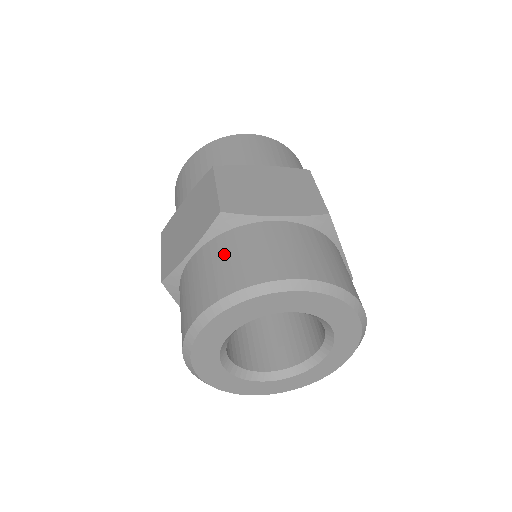
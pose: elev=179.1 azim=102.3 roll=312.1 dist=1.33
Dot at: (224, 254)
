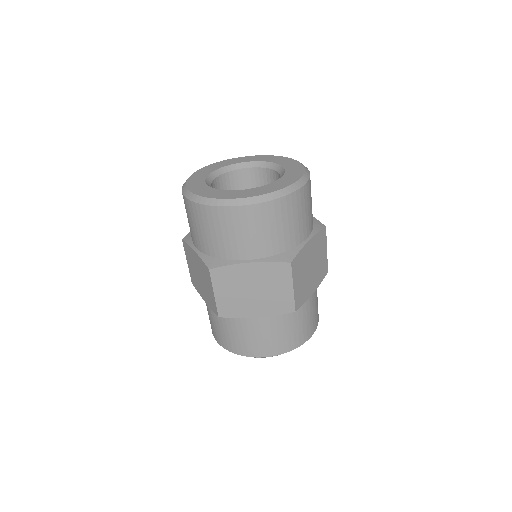
Dot at: occluded
